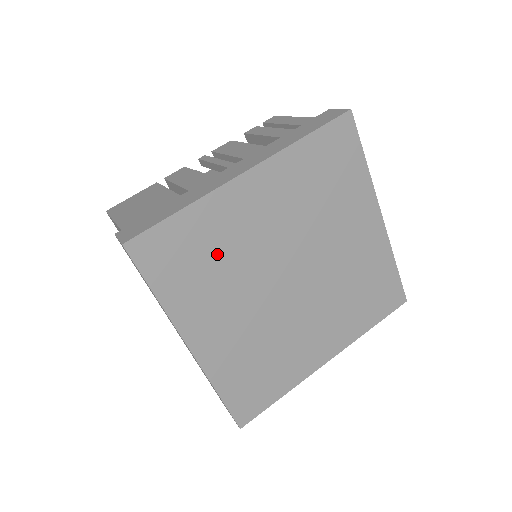
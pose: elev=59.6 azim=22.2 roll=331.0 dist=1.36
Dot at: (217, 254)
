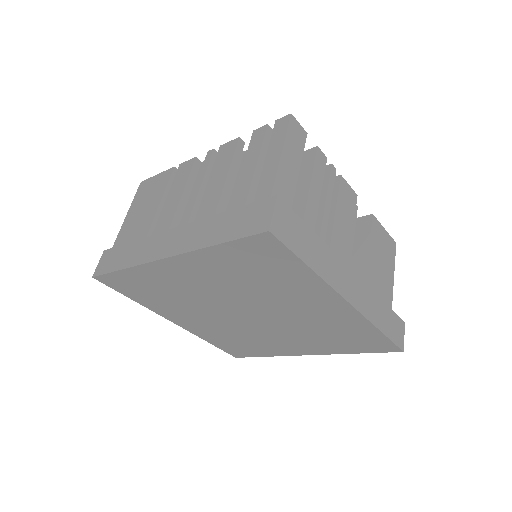
Dot at: (167, 292)
